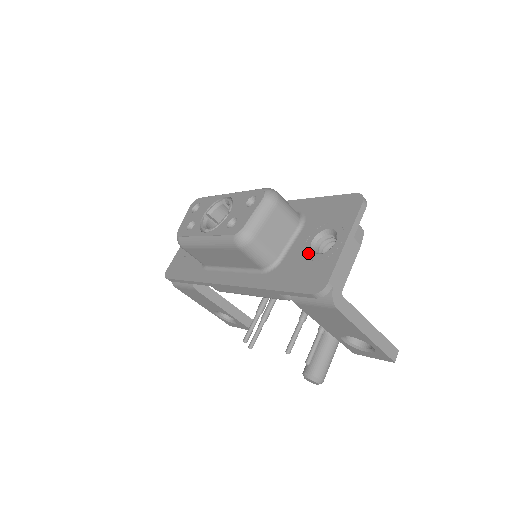
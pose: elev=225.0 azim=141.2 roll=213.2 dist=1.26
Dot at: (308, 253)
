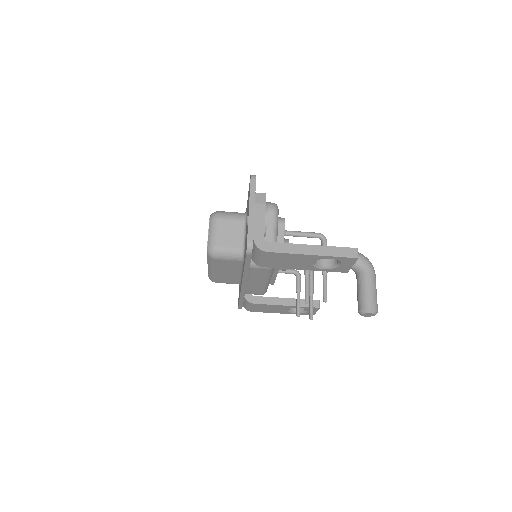
Dot at: (246, 232)
